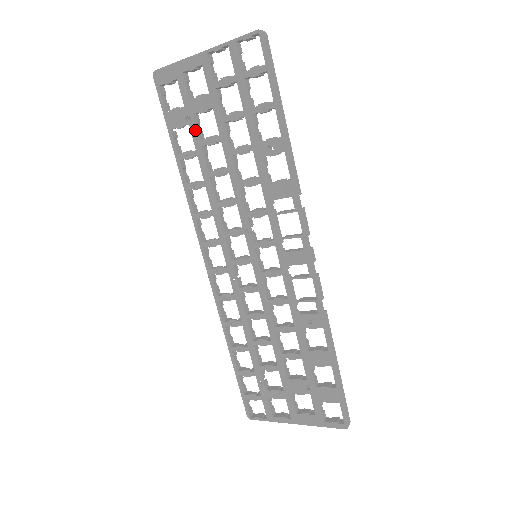
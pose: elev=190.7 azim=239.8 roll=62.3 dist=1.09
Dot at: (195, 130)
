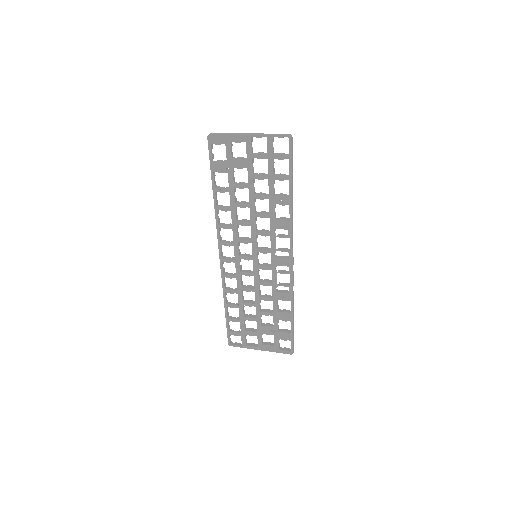
Dot at: (231, 177)
